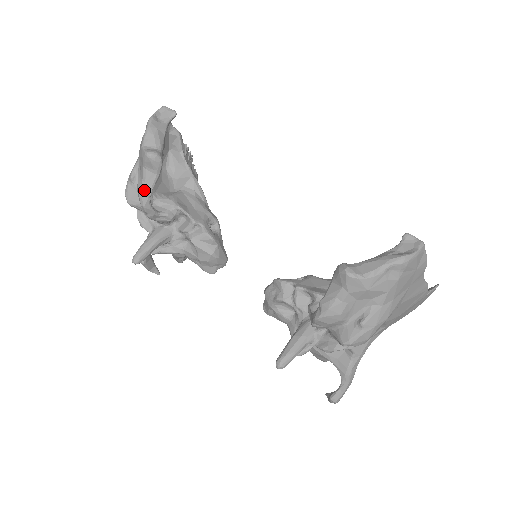
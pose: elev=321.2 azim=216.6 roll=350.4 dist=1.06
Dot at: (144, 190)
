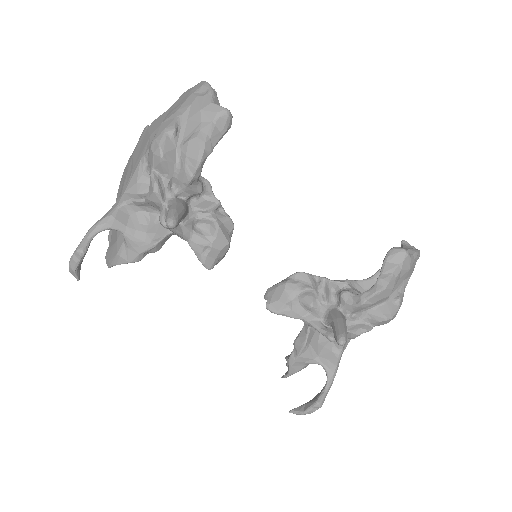
Dot at: (207, 145)
